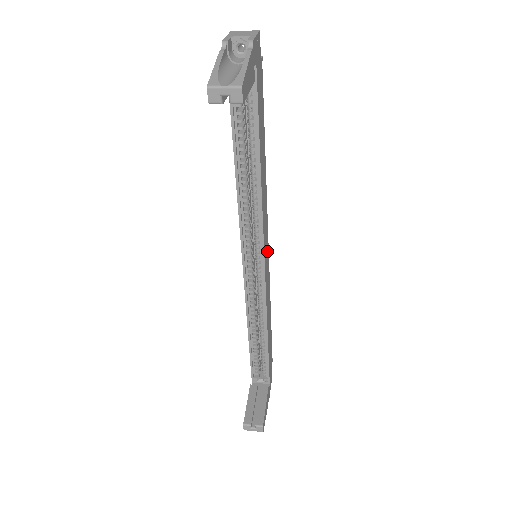
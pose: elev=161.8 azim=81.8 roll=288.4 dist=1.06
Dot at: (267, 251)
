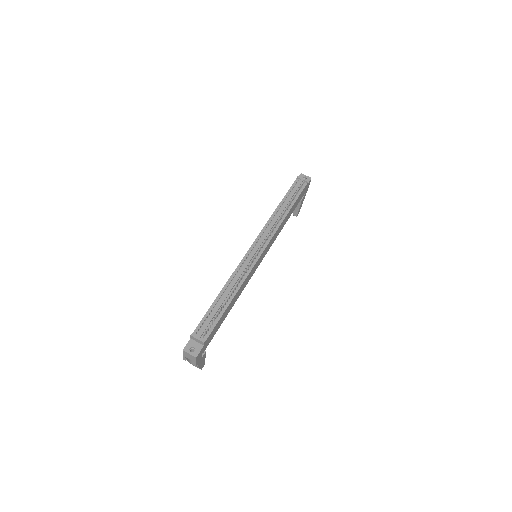
Dot at: (262, 255)
